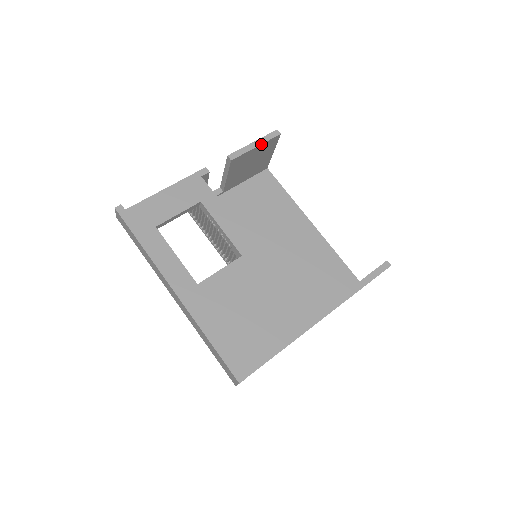
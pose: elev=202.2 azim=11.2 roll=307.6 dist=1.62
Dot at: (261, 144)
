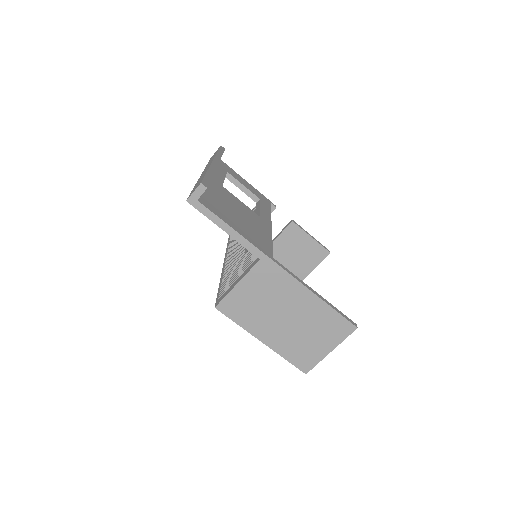
Dot at: (315, 240)
